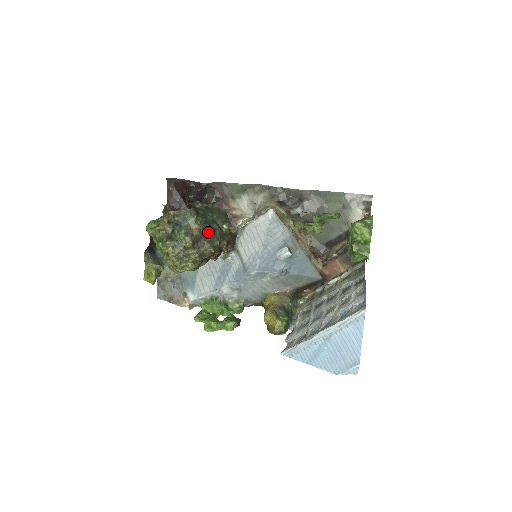
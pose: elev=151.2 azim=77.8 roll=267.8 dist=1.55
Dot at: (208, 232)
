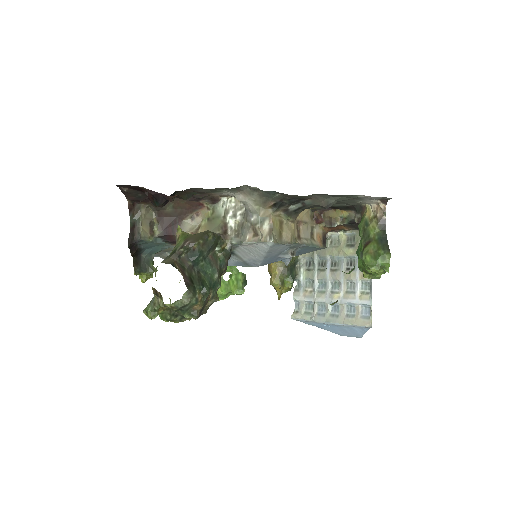
Dot at: (209, 294)
